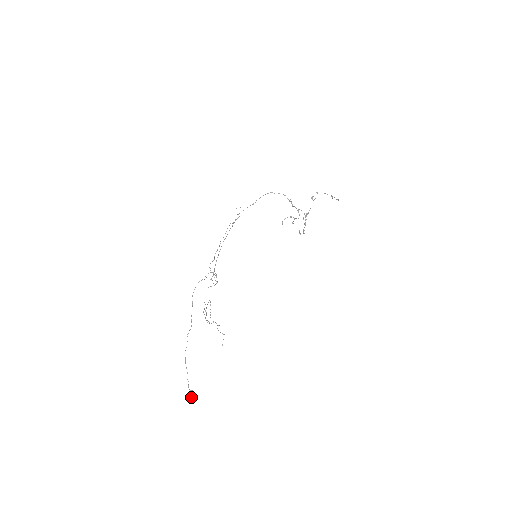
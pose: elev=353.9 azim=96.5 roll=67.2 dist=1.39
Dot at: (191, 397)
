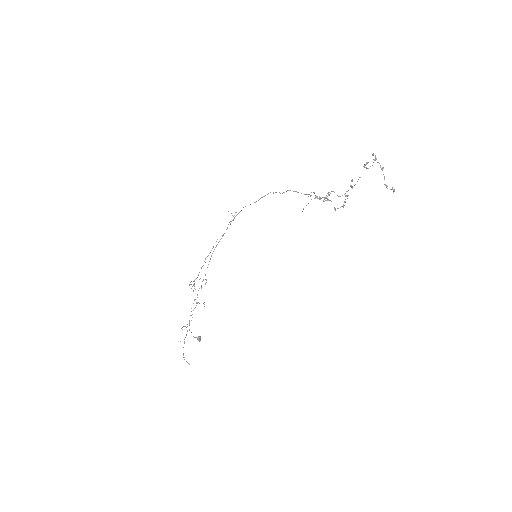
Dot at: (198, 340)
